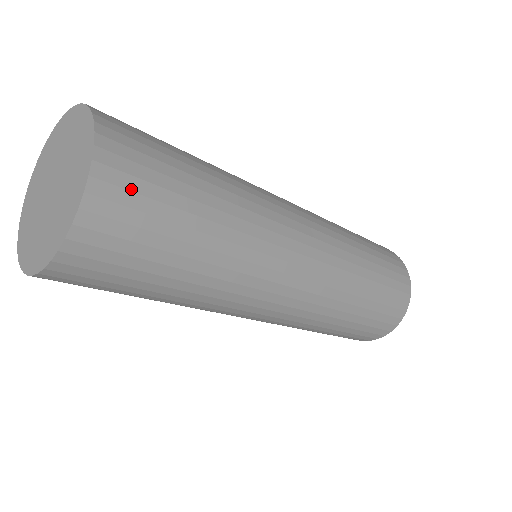
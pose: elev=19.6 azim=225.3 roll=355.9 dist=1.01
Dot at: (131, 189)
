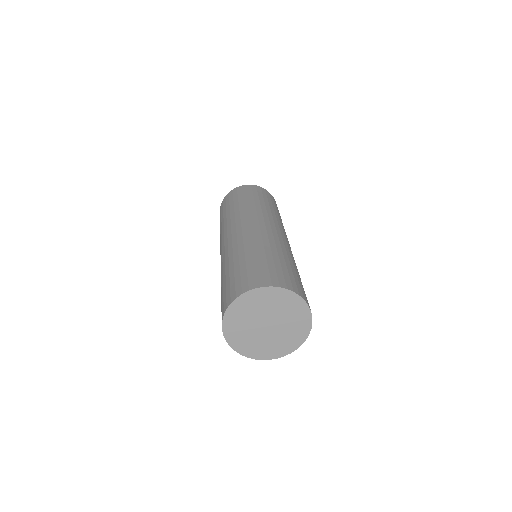
Dot at: occluded
